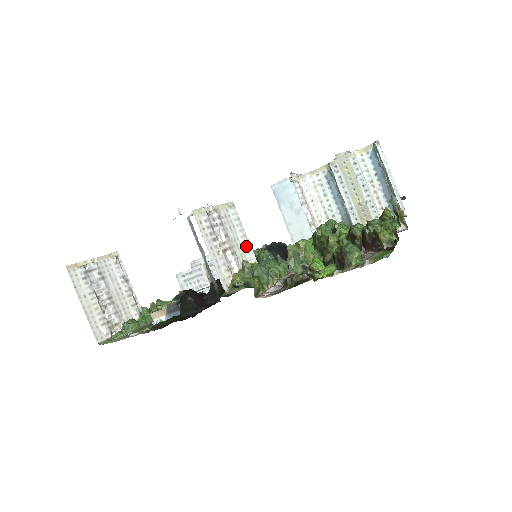
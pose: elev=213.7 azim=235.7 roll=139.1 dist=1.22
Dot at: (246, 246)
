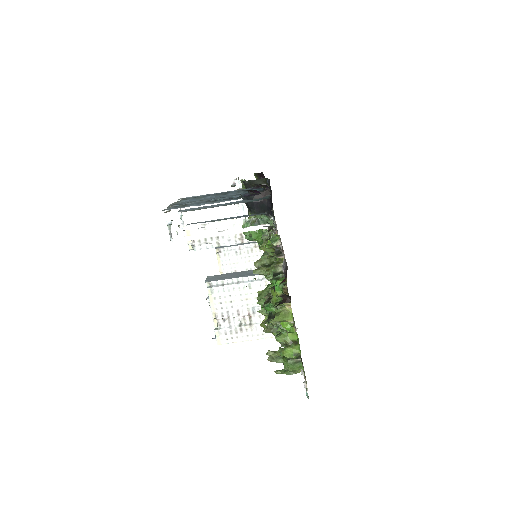
Dot at: (248, 287)
